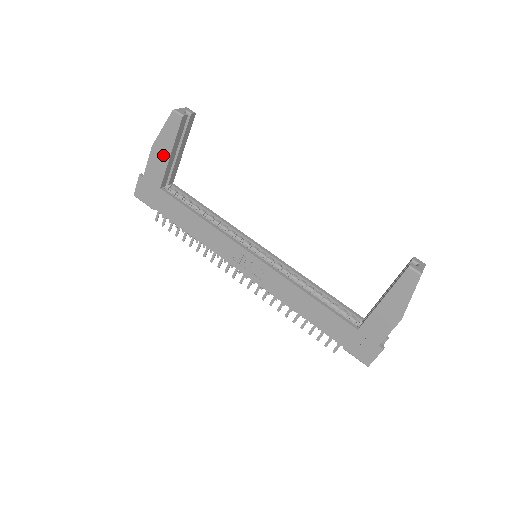
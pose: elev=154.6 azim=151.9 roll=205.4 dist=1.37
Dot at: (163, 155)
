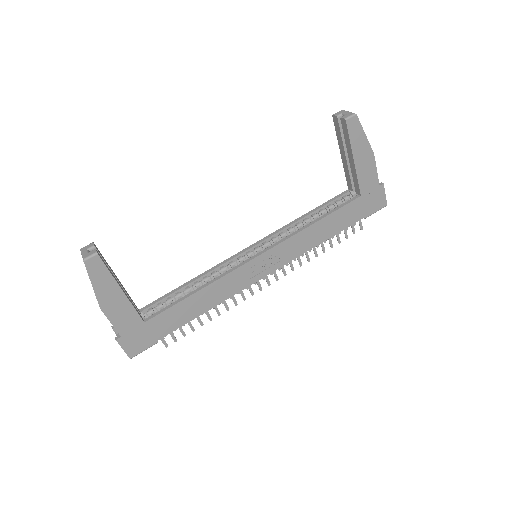
Dot at: (117, 300)
